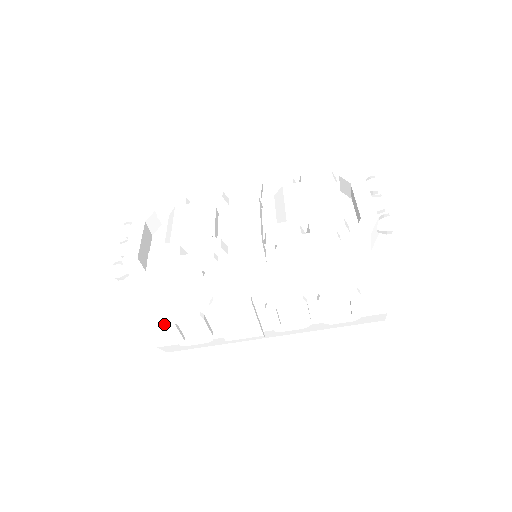
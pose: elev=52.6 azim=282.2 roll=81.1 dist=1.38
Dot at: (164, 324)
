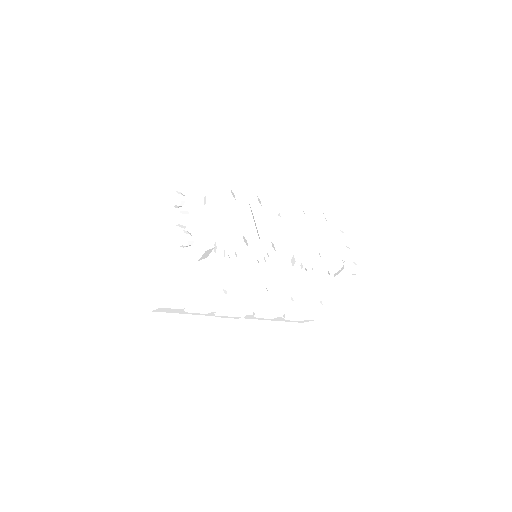
Dot at: (191, 292)
